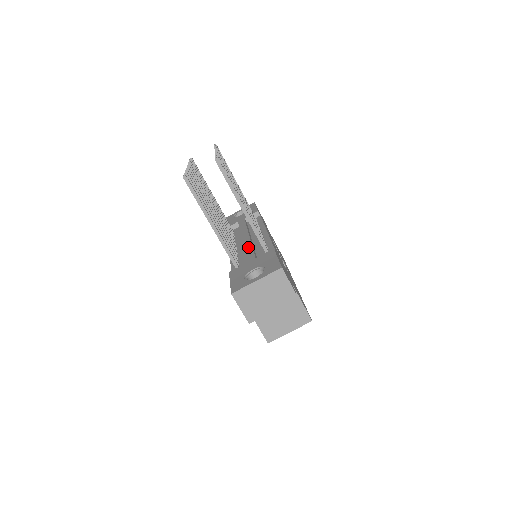
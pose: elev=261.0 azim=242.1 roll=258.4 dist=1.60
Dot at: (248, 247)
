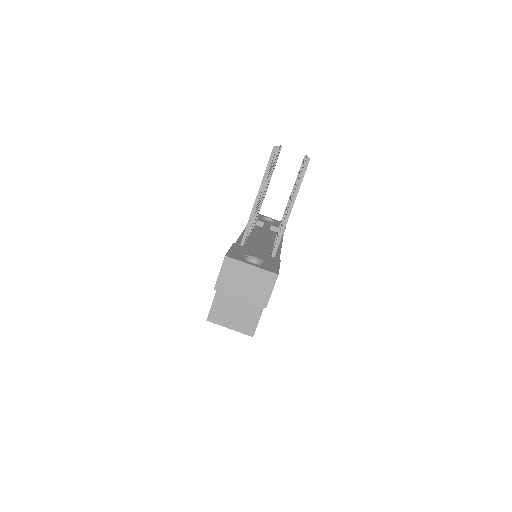
Dot at: (261, 242)
